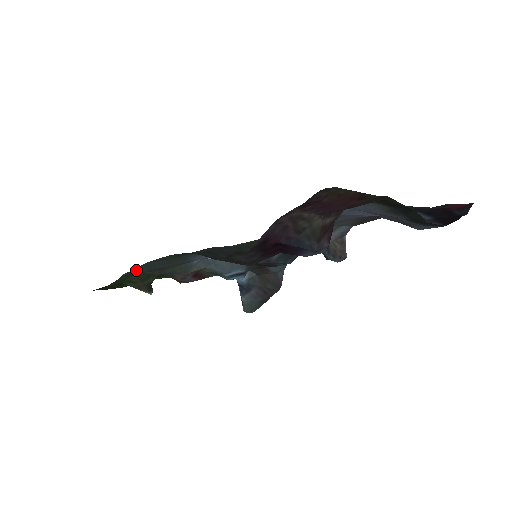
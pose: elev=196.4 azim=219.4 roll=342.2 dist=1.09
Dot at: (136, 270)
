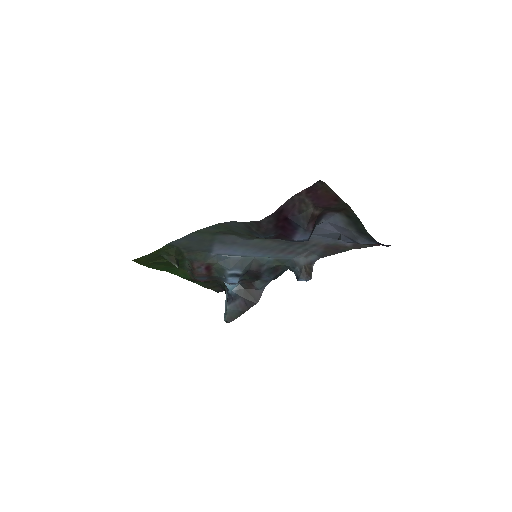
Dot at: (179, 241)
